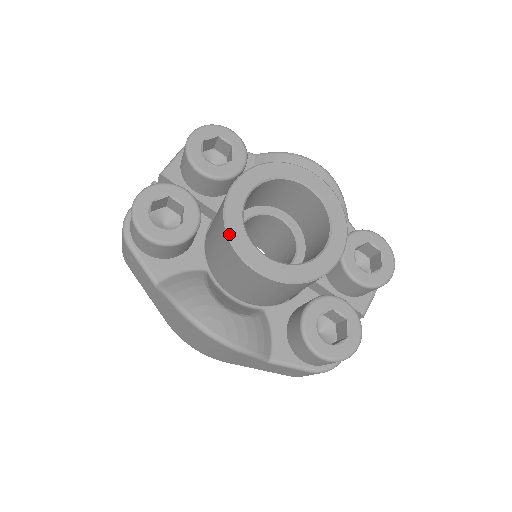
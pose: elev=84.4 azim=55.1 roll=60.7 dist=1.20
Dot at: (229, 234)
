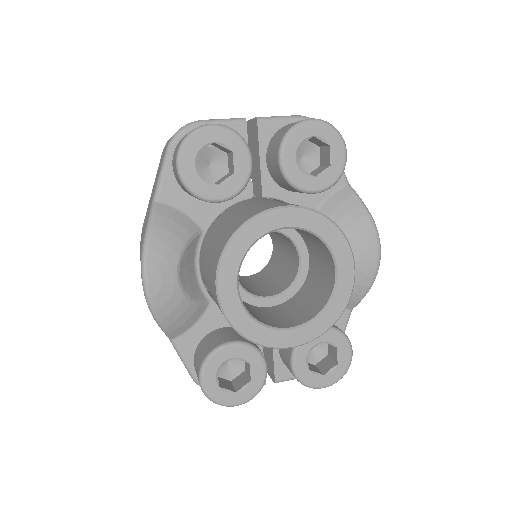
Dot at: (230, 242)
